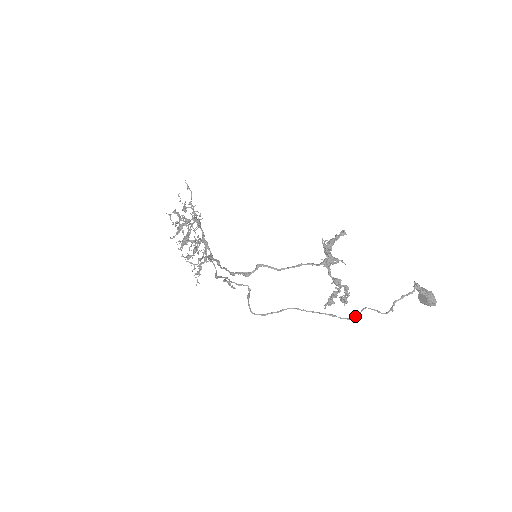
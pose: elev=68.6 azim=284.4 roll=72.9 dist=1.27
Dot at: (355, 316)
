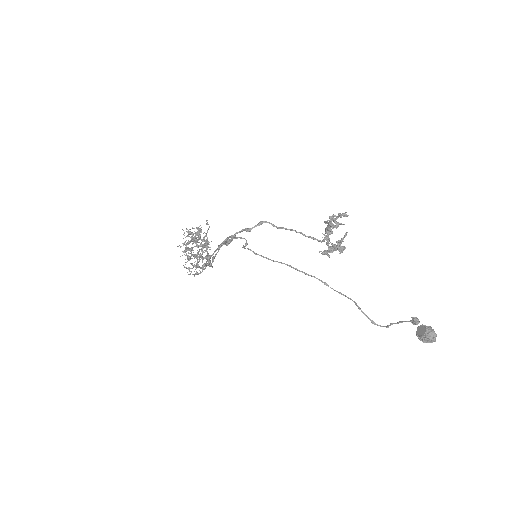
Dot at: (348, 297)
